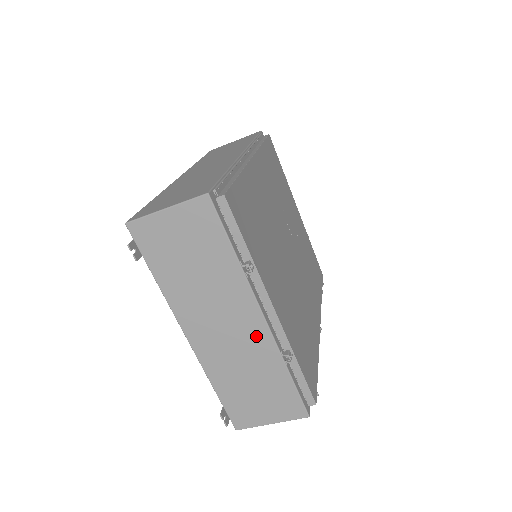
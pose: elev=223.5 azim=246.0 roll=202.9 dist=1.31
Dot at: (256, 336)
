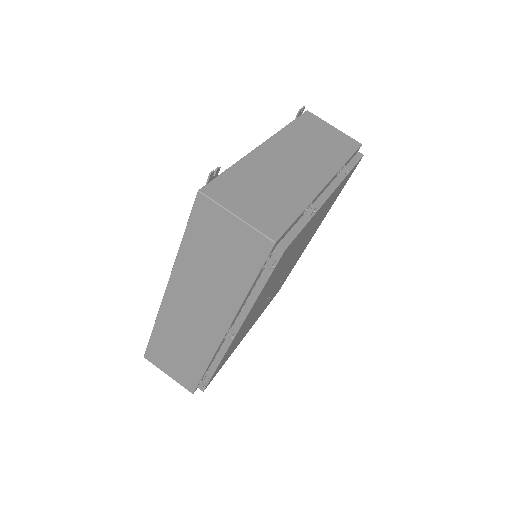
Dot at: (309, 183)
